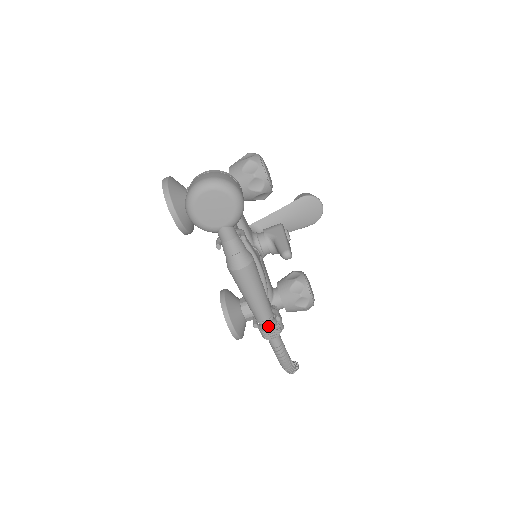
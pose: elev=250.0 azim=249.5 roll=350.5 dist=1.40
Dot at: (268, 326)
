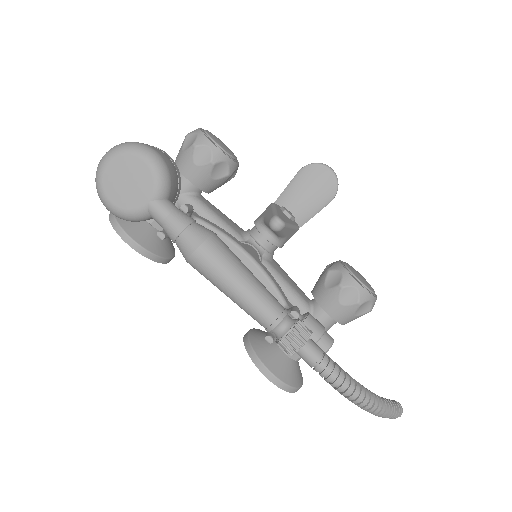
Dot at: (284, 331)
